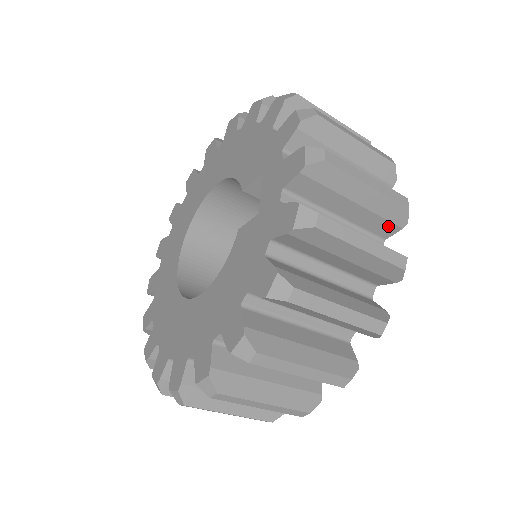
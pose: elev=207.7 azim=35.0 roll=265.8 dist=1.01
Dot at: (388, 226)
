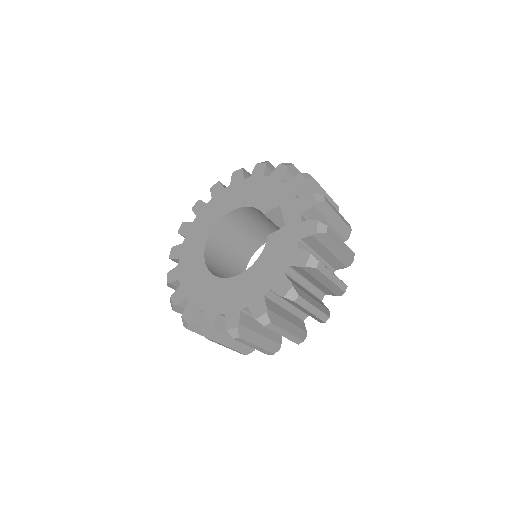
Dot at: occluded
